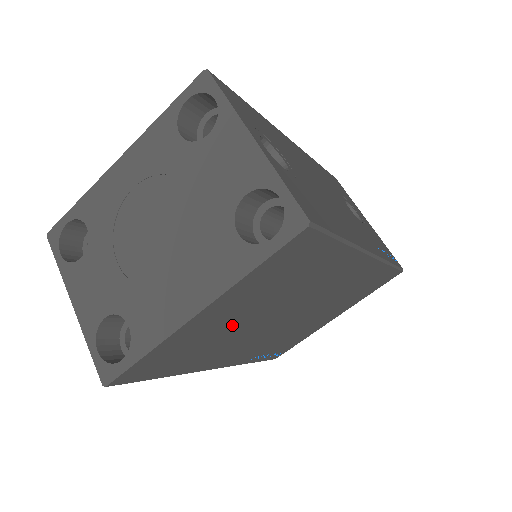
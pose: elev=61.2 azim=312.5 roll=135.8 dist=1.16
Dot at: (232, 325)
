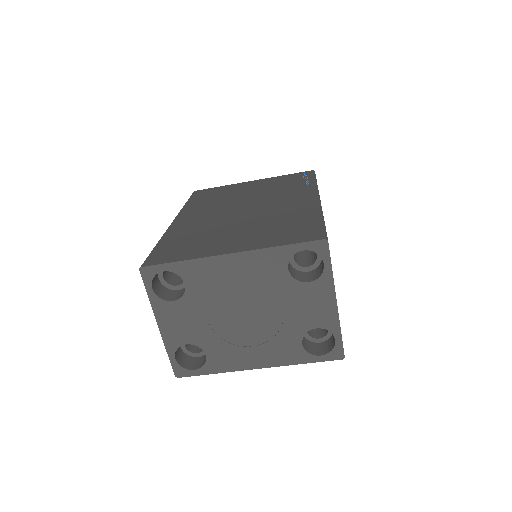
Dot at: occluded
